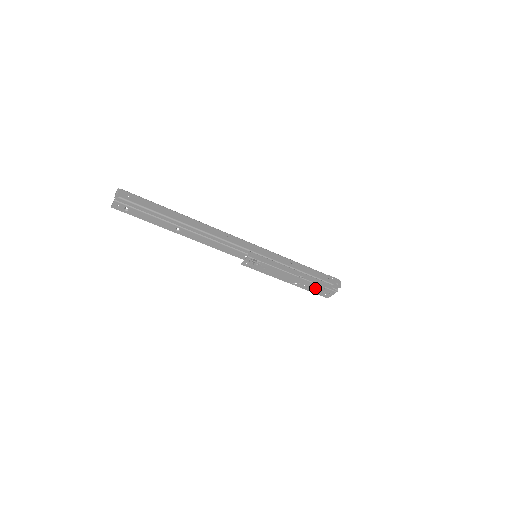
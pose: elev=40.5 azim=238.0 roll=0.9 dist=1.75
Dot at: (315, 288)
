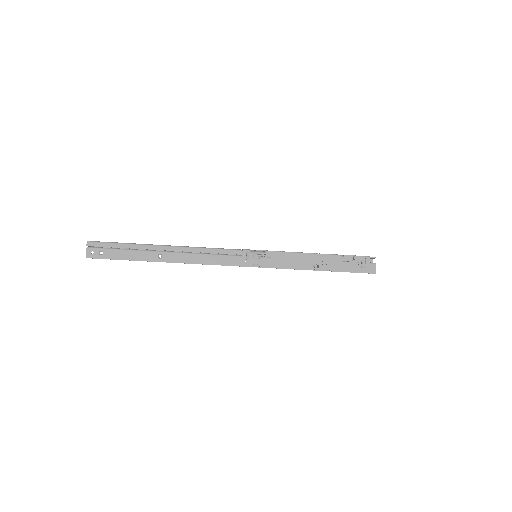
Dot at: (343, 263)
